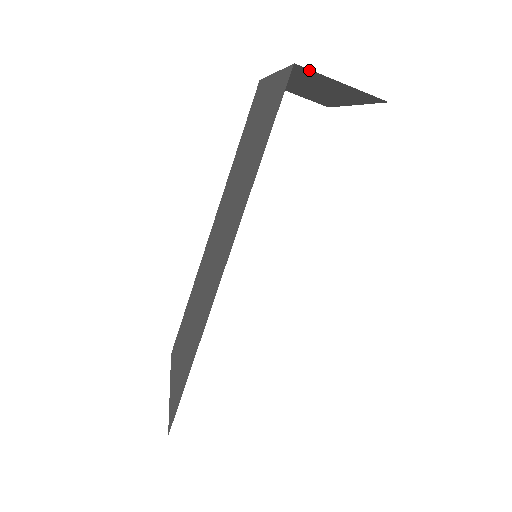
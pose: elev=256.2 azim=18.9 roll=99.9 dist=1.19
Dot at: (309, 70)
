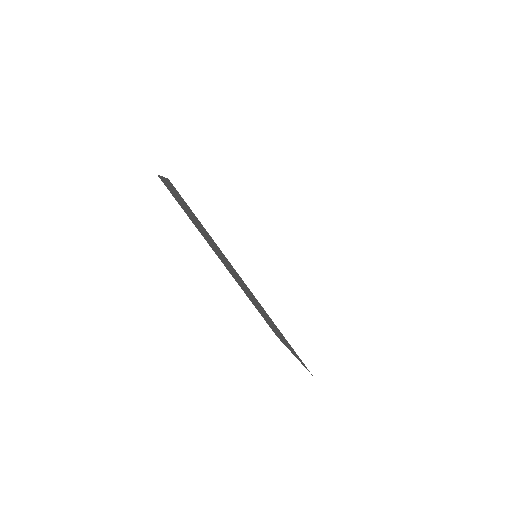
Dot at: occluded
